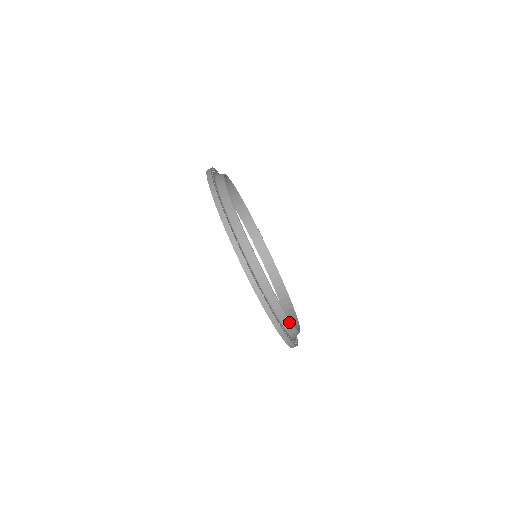
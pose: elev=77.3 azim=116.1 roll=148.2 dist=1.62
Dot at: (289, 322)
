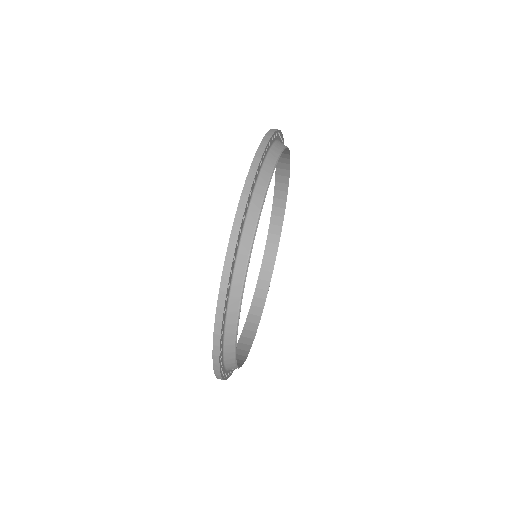
Dot at: (234, 355)
